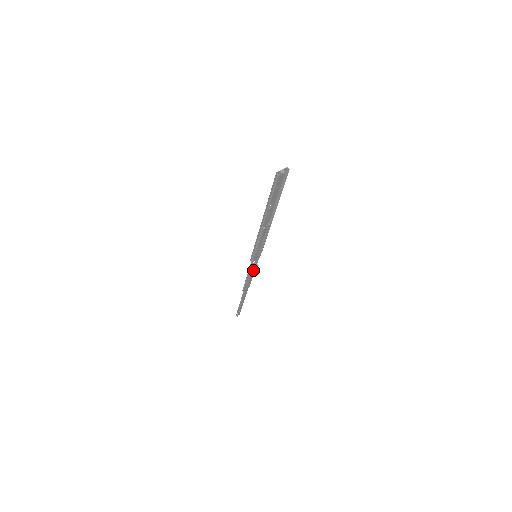
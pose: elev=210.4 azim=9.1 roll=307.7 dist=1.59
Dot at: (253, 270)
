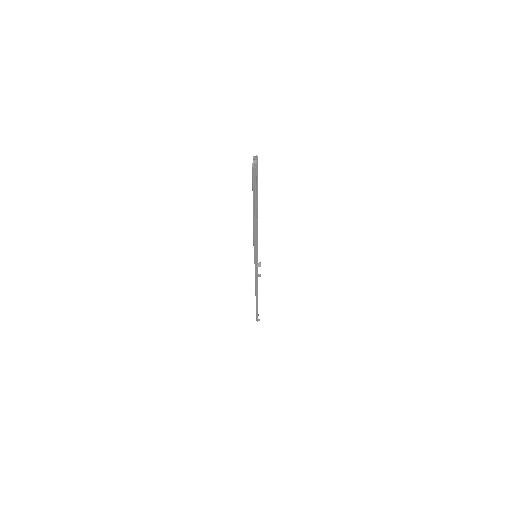
Dot at: occluded
